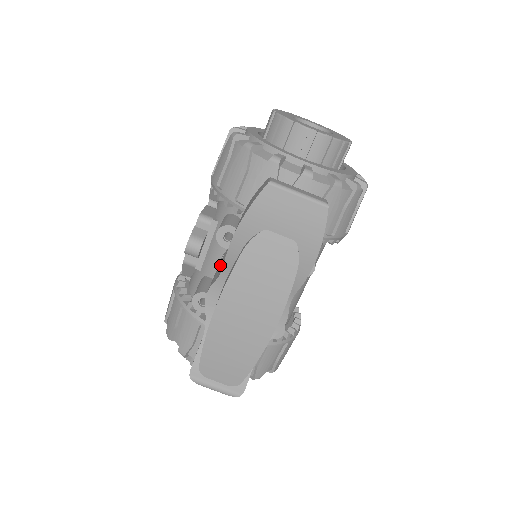
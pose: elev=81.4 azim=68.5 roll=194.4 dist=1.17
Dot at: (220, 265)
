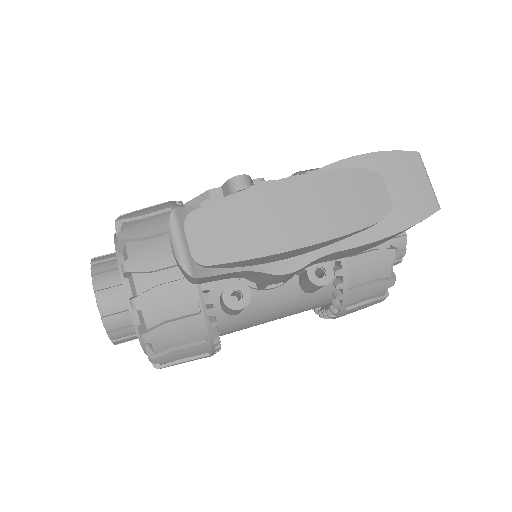
Dot at: occluded
